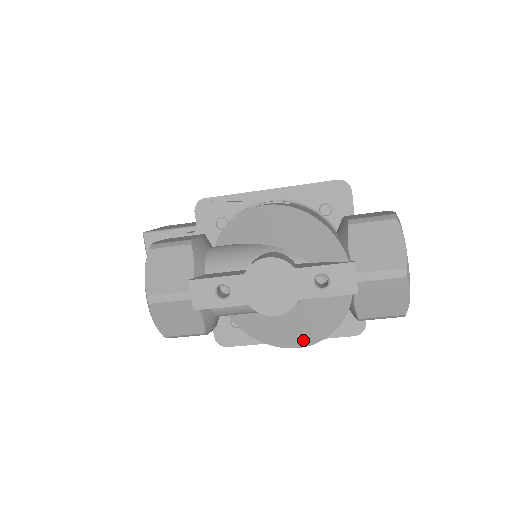
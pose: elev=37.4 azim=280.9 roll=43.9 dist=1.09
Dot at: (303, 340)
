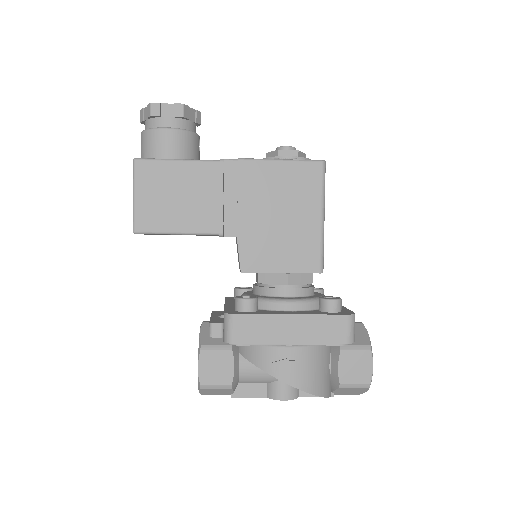
Dot at: occluded
